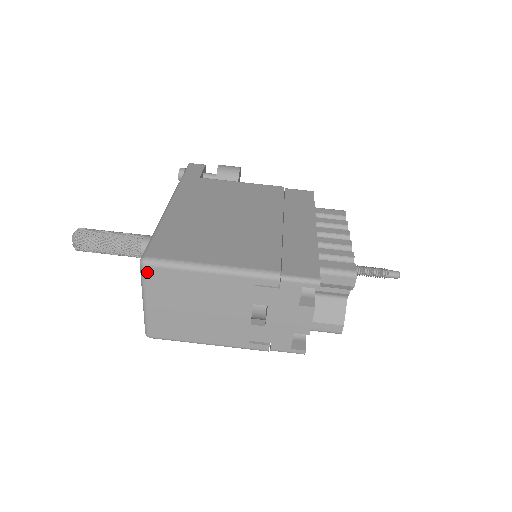
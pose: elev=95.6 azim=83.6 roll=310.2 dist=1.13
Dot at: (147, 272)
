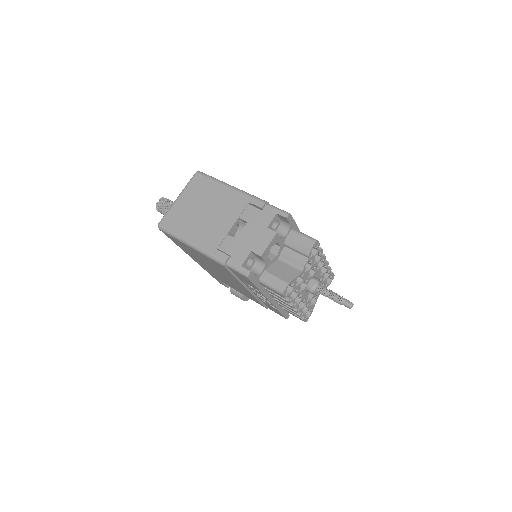
Dot at: (195, 177)
